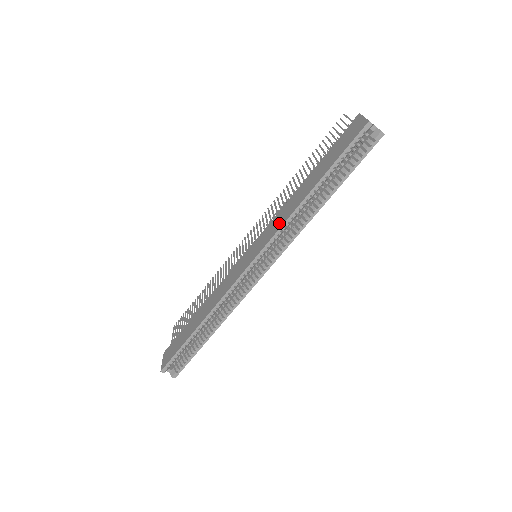
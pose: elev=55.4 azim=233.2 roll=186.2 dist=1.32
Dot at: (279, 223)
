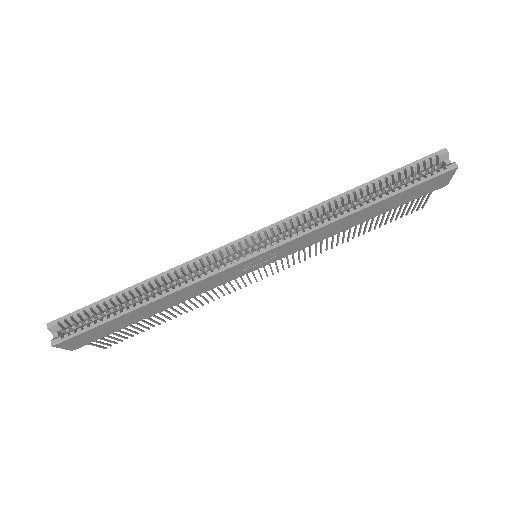
Dot at: occluded
